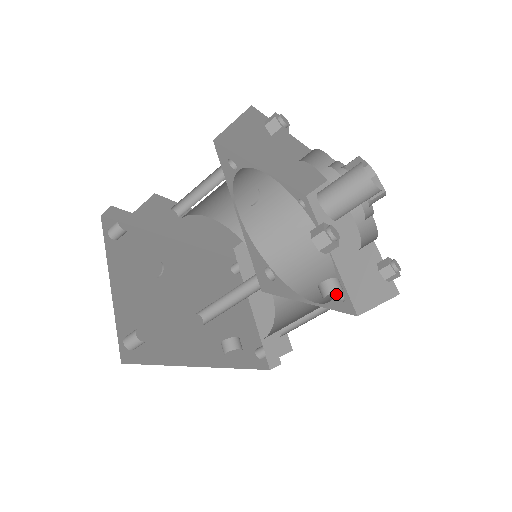
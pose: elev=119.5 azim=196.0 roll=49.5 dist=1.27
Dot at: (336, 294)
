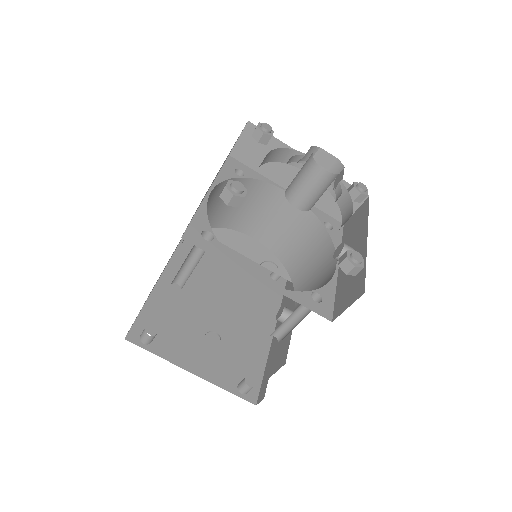
Dot at: (327, 230)
